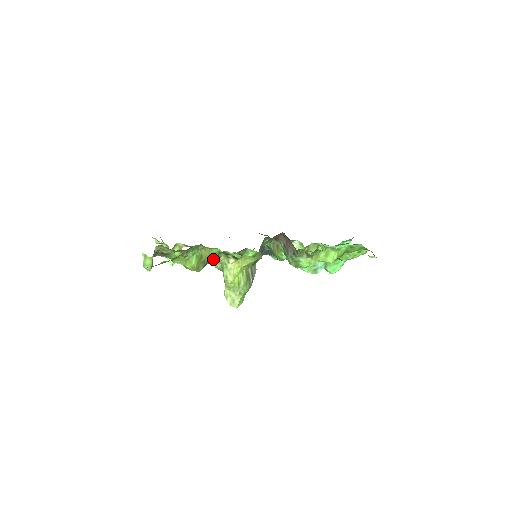
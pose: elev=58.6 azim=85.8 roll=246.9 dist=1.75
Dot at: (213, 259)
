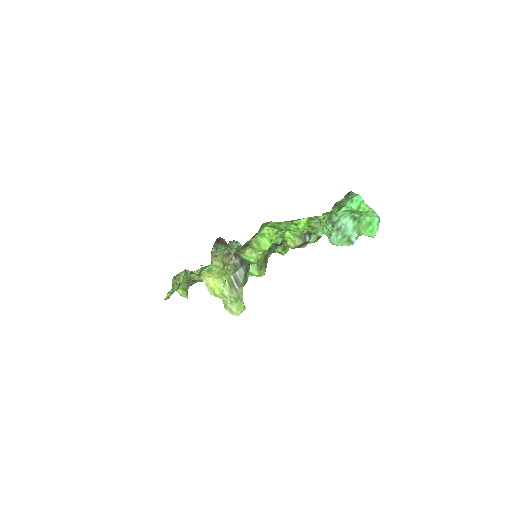
Dot at: occluded
